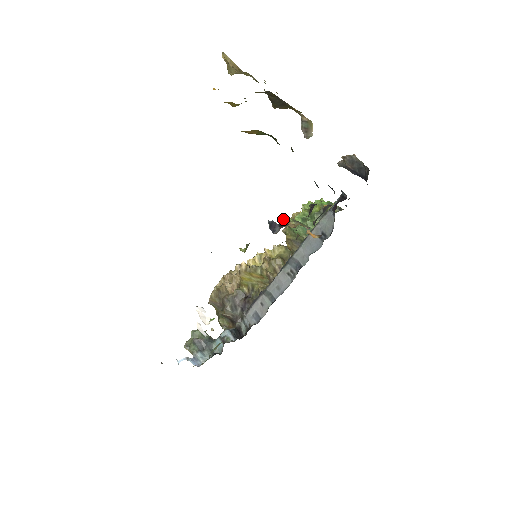
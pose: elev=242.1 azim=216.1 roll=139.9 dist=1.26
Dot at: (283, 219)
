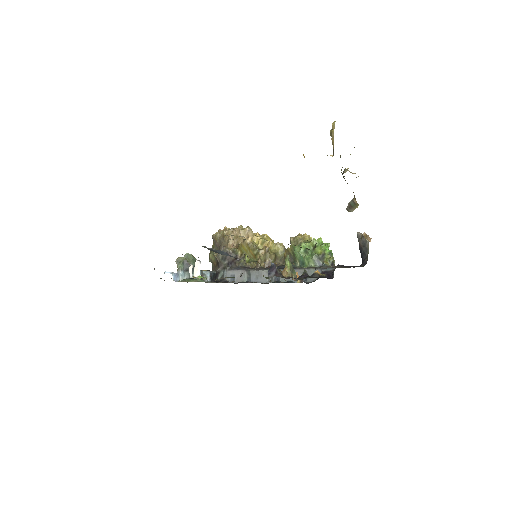
Dot at: (286, 258)
